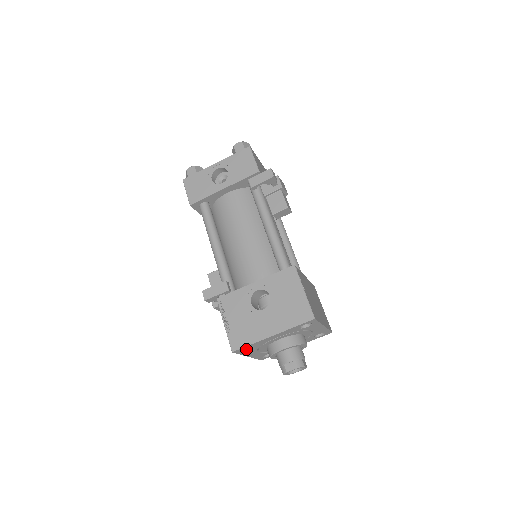
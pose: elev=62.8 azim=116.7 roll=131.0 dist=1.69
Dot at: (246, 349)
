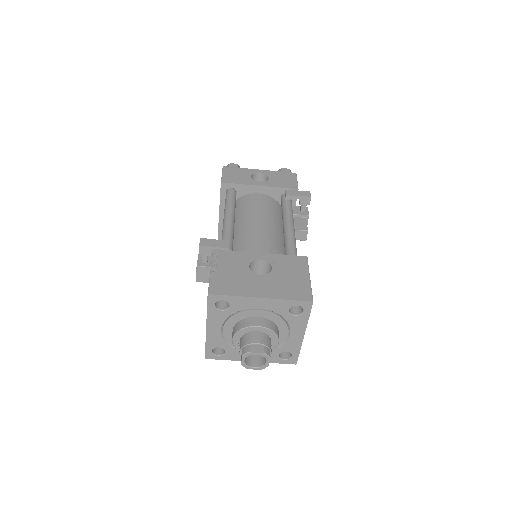
Dot at: (218, 307)
